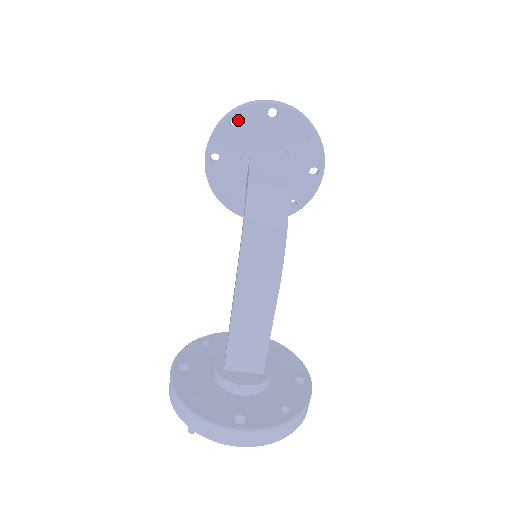
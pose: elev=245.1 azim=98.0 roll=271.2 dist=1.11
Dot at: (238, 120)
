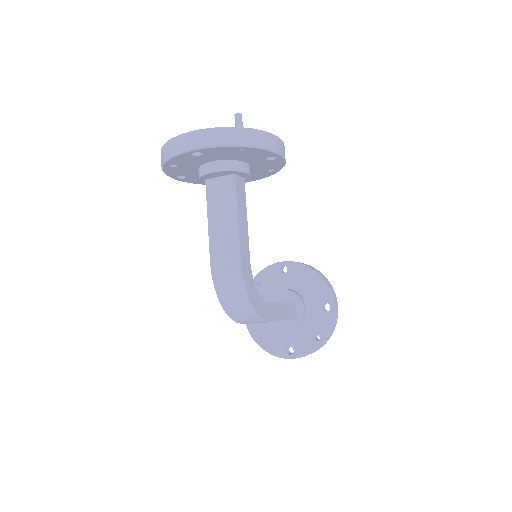
Dot at: (174, 164)
